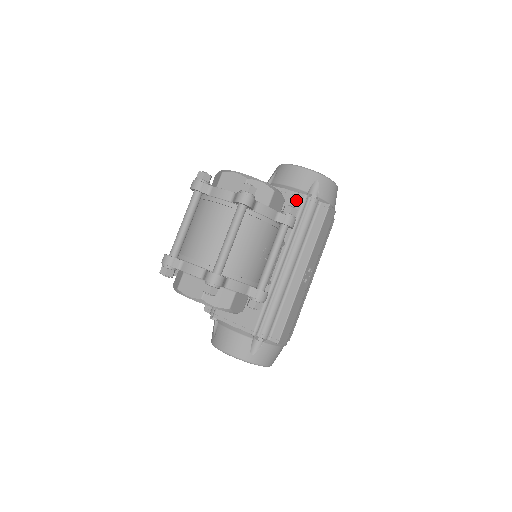
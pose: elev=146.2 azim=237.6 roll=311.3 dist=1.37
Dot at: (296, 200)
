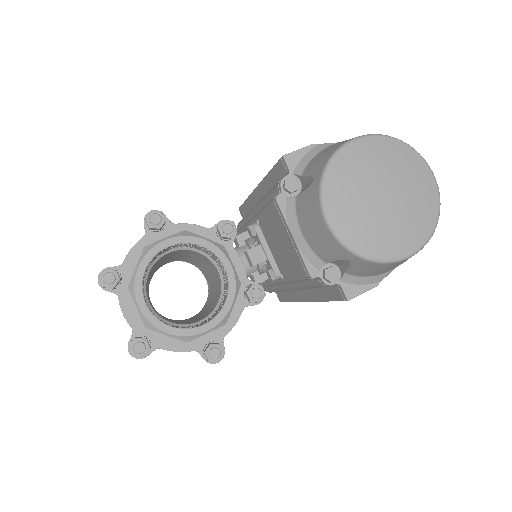
Dot at: (300, 266)
